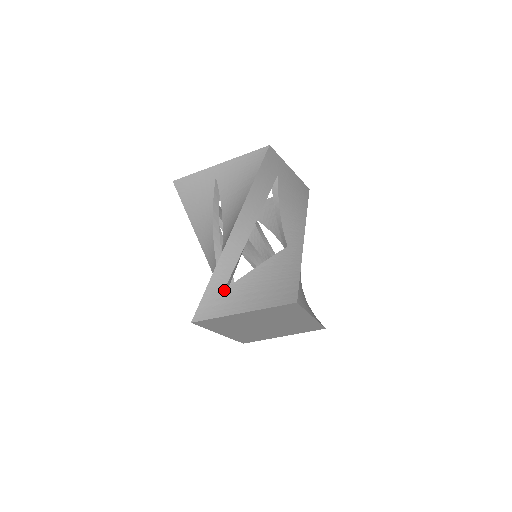
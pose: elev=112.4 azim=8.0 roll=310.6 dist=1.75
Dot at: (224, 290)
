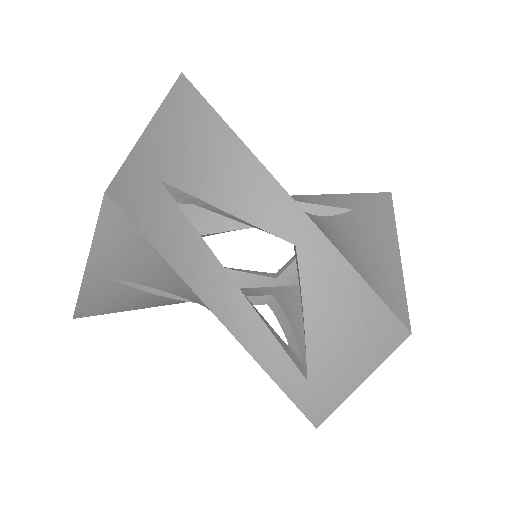
Dot at: (307, 381)
